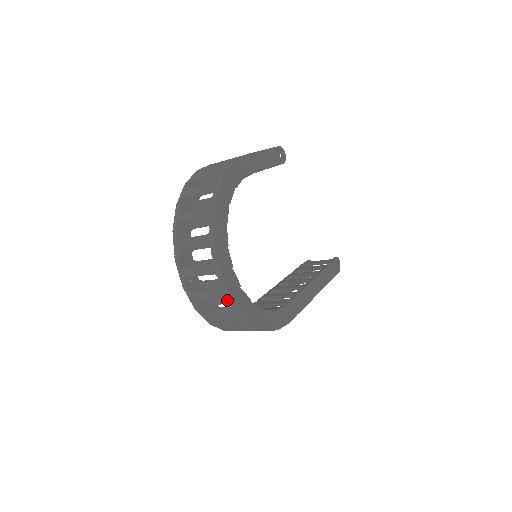
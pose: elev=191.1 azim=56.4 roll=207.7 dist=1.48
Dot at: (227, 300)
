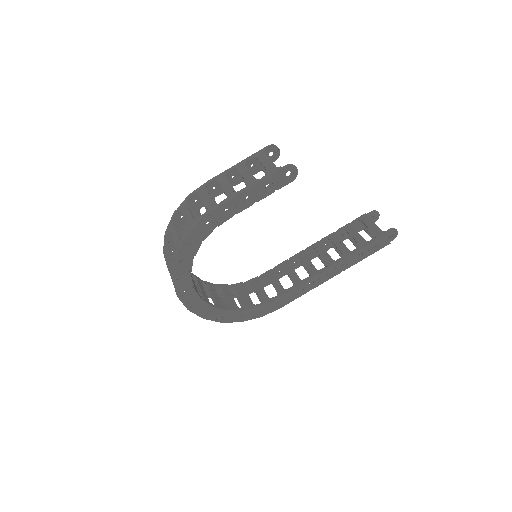
Dot at: occluded
